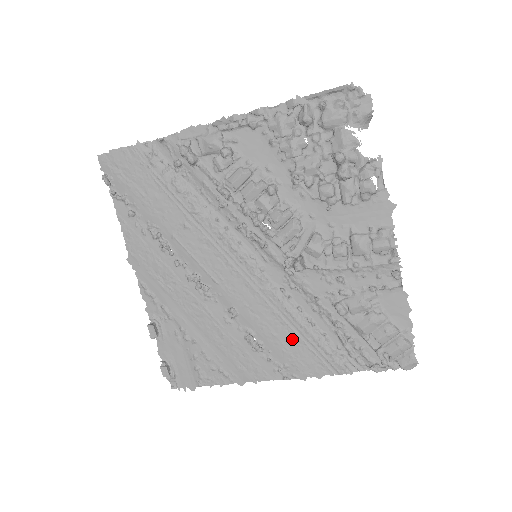
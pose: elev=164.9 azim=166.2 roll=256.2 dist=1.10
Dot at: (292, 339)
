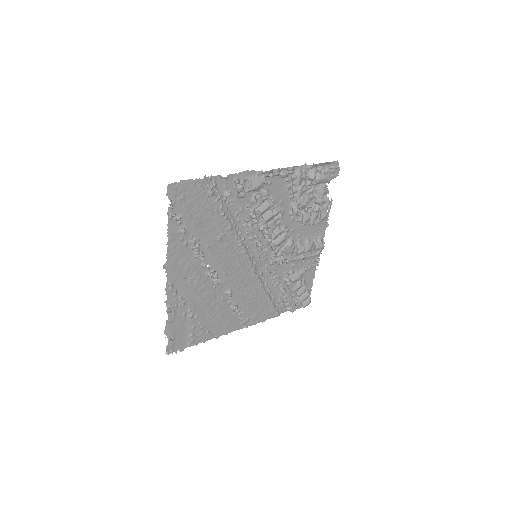
Dot at: (257, 303)
